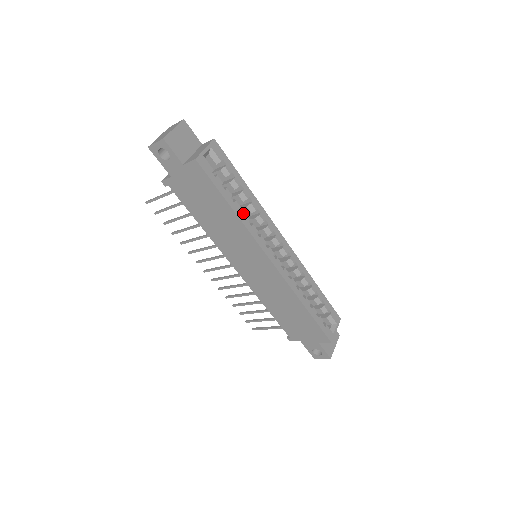
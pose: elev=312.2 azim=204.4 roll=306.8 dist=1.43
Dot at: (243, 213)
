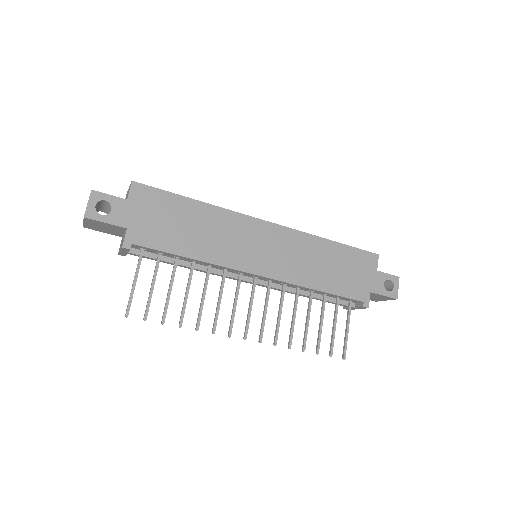
Dot at: occluded
